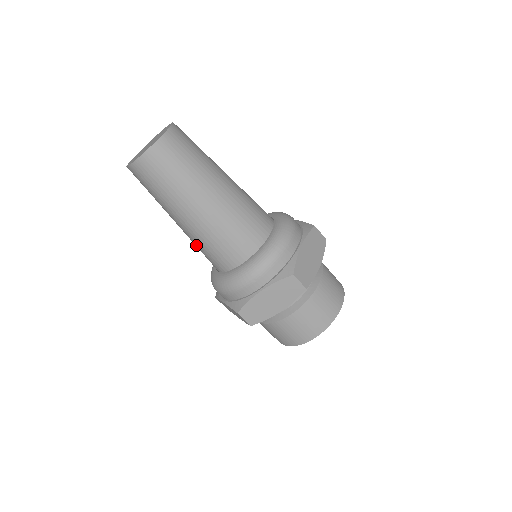
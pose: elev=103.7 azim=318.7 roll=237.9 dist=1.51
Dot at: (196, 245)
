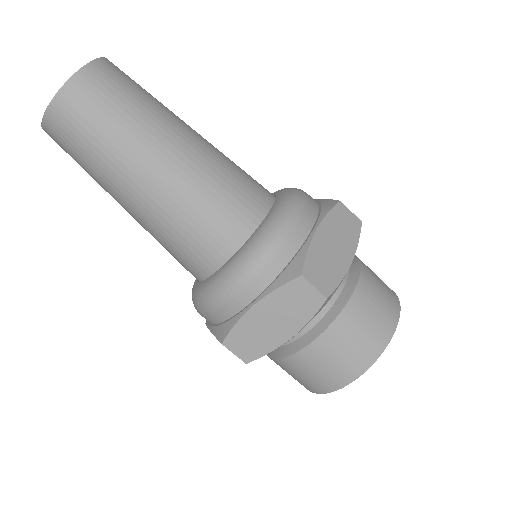
Dot at: (159, 242)
